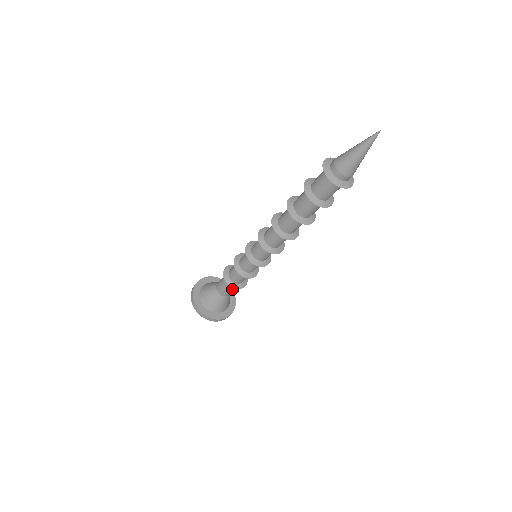
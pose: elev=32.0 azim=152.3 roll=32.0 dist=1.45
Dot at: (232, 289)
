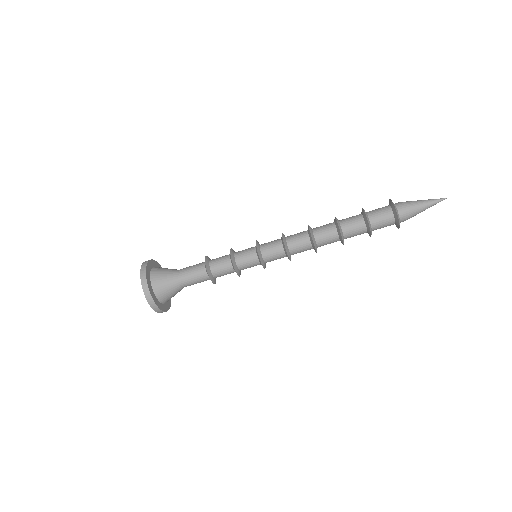
Dot at: (196, 273)
